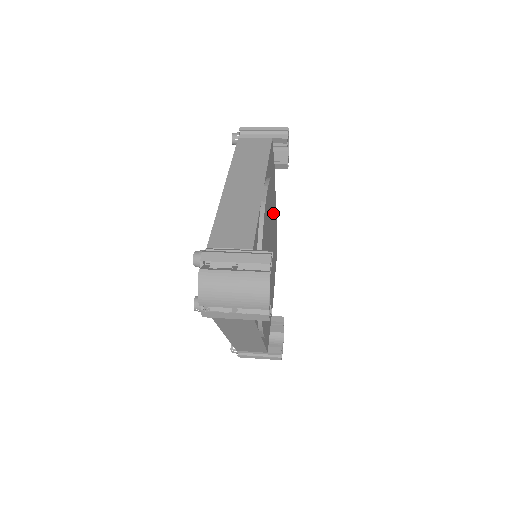
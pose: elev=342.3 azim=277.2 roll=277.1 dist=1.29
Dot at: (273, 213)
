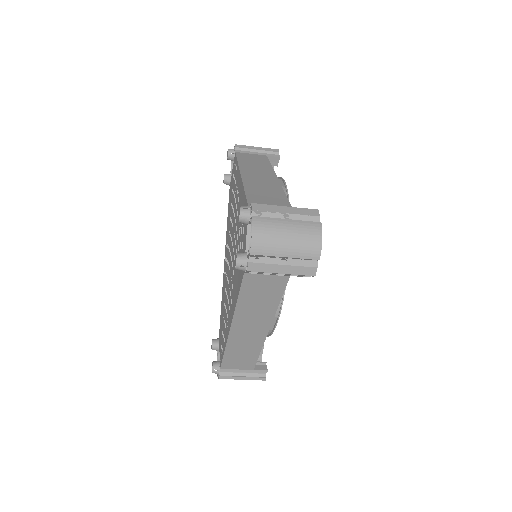
Dot at: occluded
